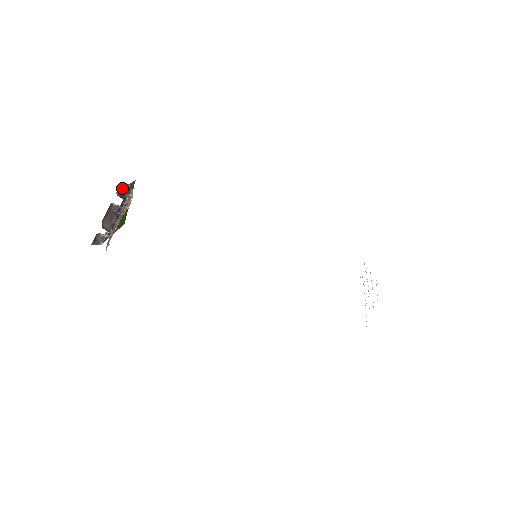
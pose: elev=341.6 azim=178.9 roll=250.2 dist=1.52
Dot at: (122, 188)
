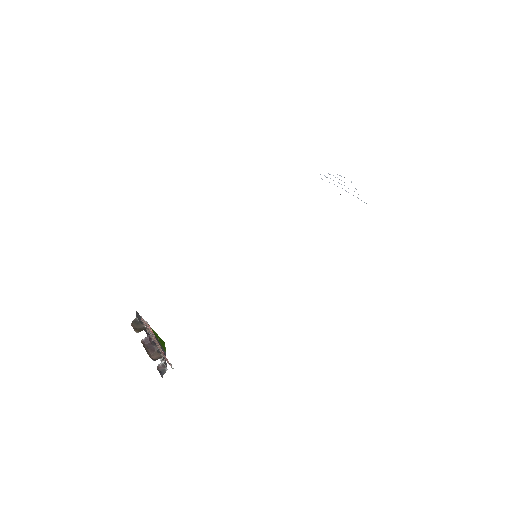
Dot at: (135, 325)
